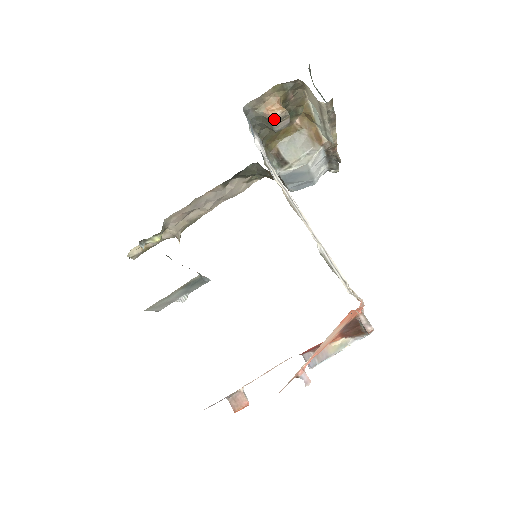
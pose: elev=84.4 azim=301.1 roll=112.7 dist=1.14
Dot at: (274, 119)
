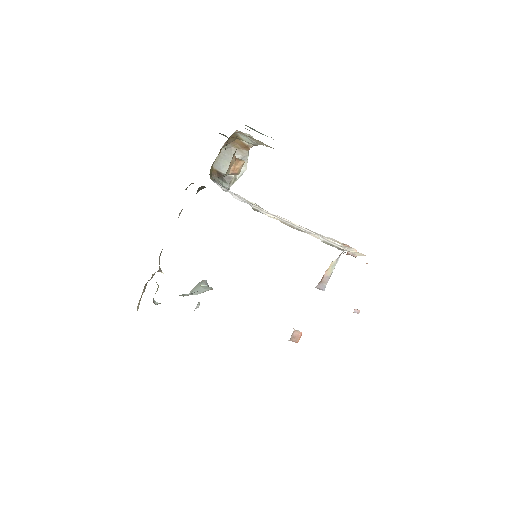
Dot at: (239, 173)
